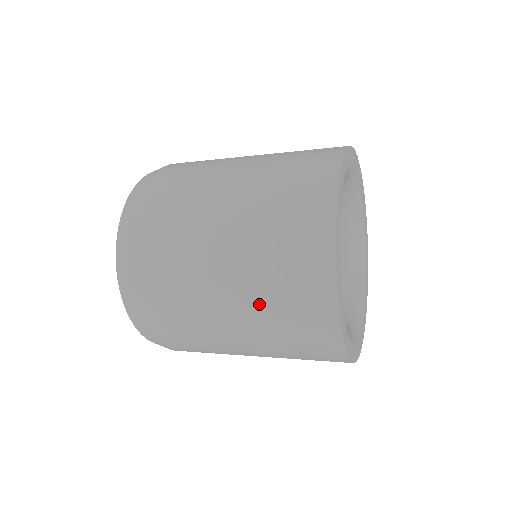
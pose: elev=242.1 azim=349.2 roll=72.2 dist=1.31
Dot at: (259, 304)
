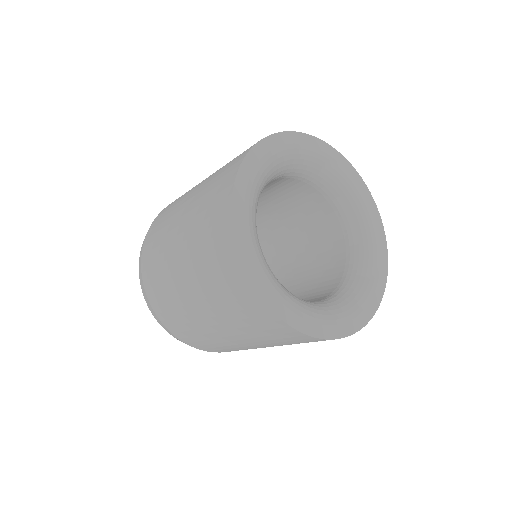
Dot at: (201, 276)
